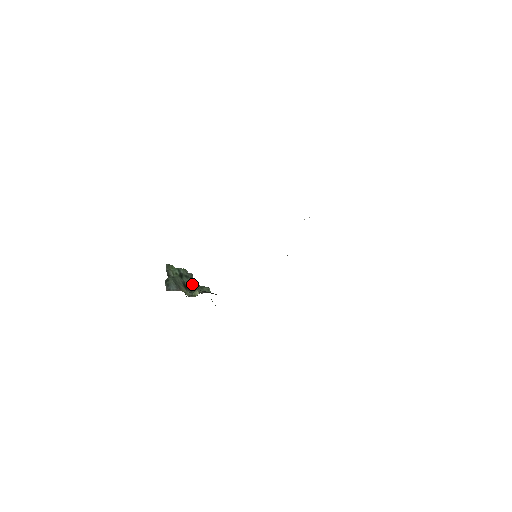
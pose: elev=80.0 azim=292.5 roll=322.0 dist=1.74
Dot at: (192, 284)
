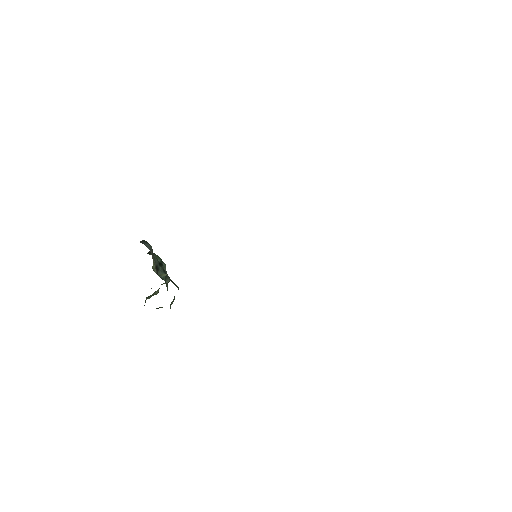
Dot at: (164, 279)
